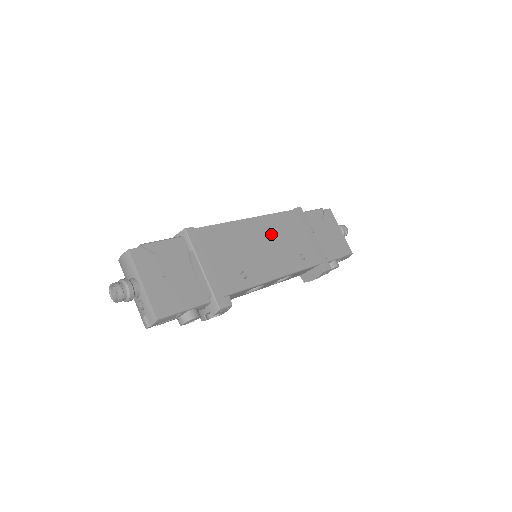
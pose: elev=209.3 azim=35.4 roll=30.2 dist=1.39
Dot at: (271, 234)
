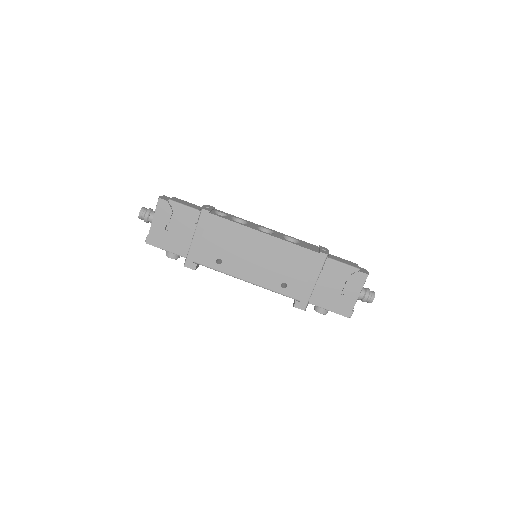
Dot at: (271, 254)
